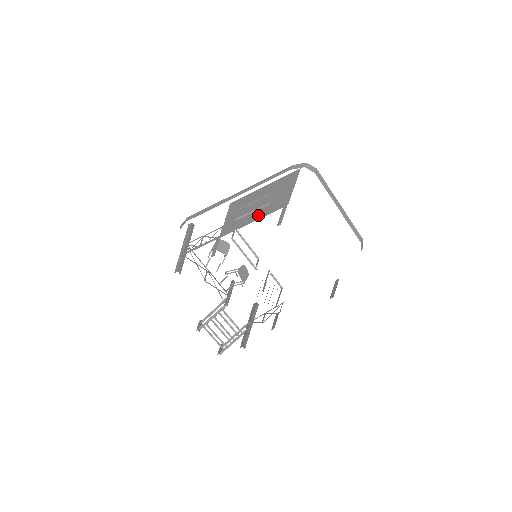
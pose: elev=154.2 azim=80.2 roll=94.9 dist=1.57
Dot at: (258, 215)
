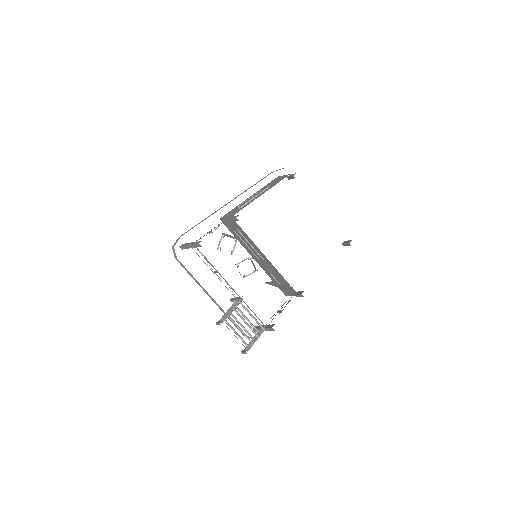
Dot at: (263, 192)
